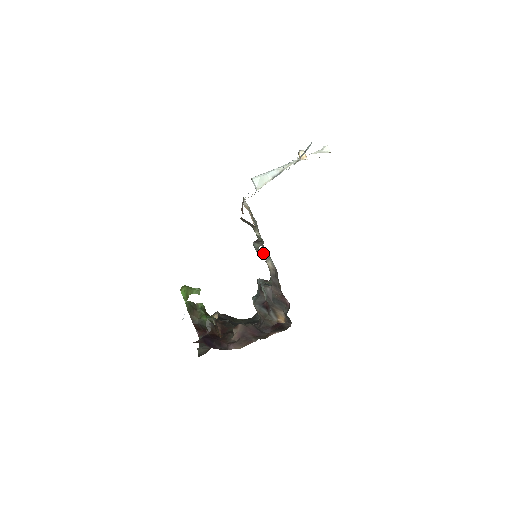
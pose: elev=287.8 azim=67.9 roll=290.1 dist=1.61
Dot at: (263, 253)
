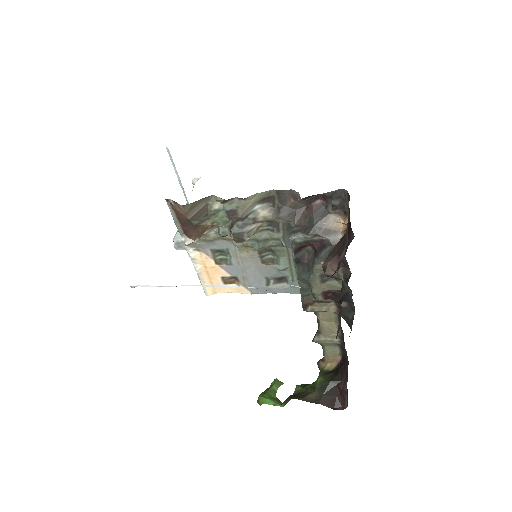
Dot at: (257, 248)
